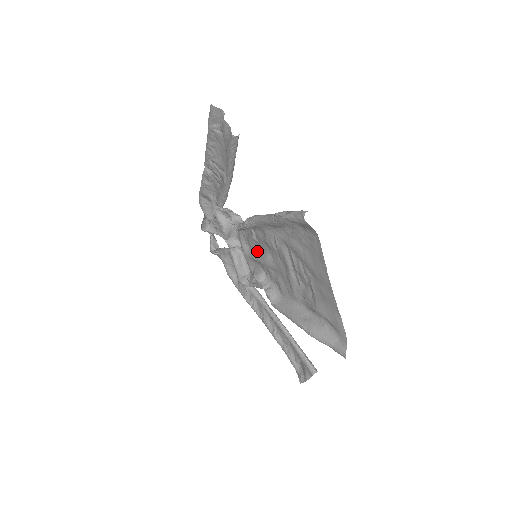
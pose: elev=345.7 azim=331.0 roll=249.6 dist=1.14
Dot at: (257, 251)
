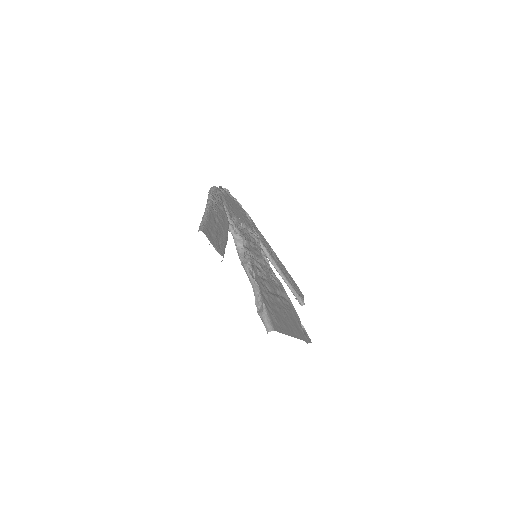
Dot at: (256, 256)
